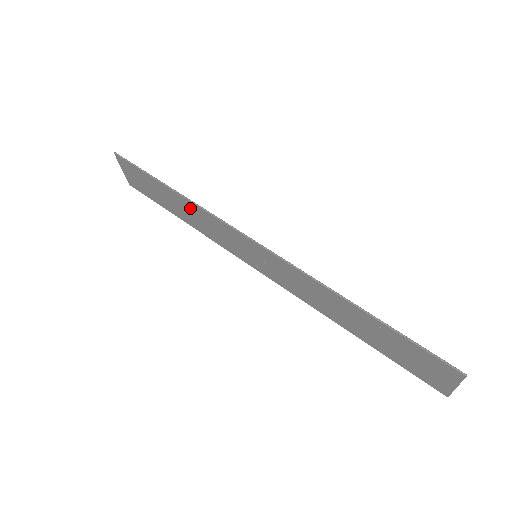
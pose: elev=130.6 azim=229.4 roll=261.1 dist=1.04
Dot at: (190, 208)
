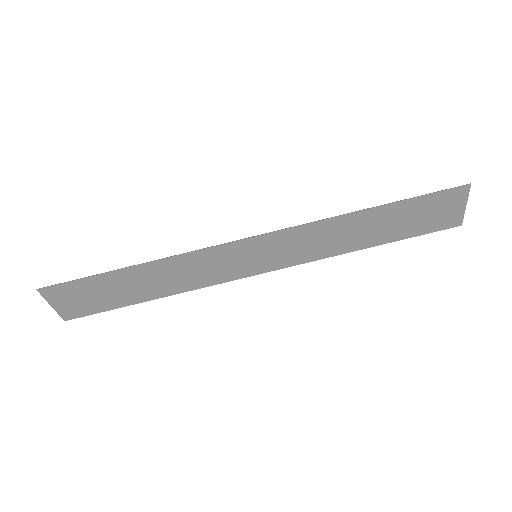
Dot at: (164, 270)
